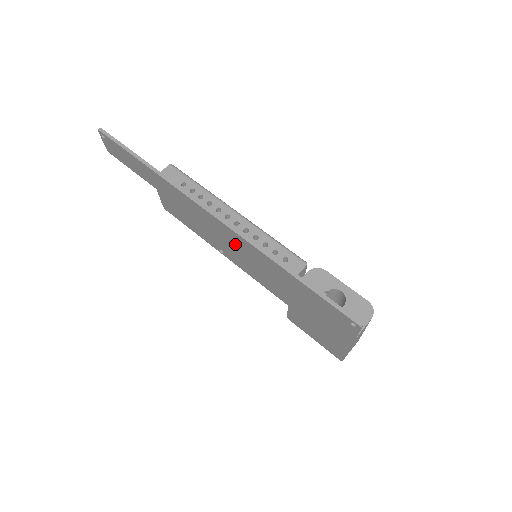
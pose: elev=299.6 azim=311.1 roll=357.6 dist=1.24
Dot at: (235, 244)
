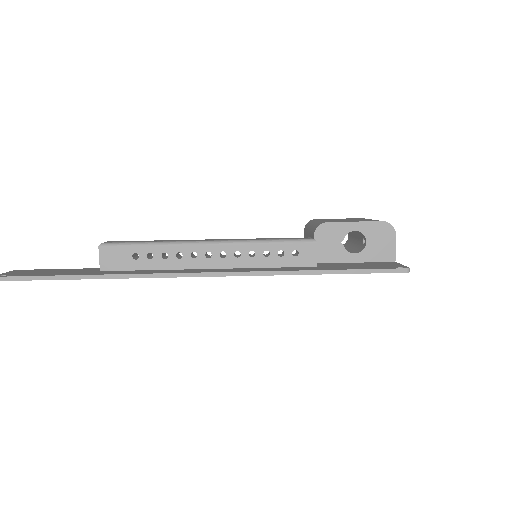
Dot at: occluded
